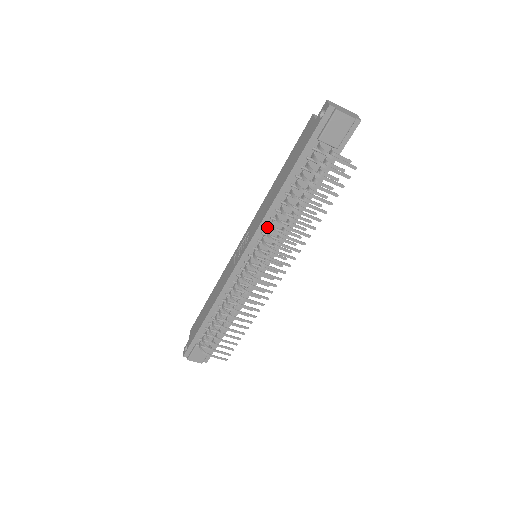
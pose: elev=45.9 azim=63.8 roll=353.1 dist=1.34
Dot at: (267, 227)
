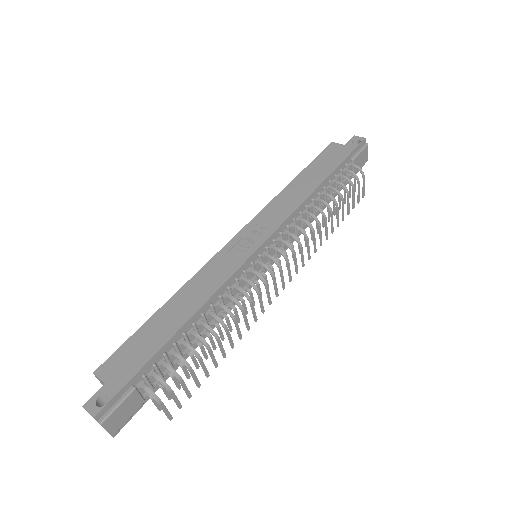
Dot at: (292, 221)
